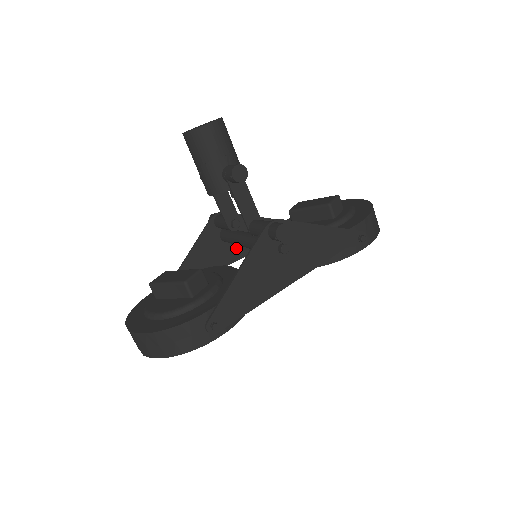
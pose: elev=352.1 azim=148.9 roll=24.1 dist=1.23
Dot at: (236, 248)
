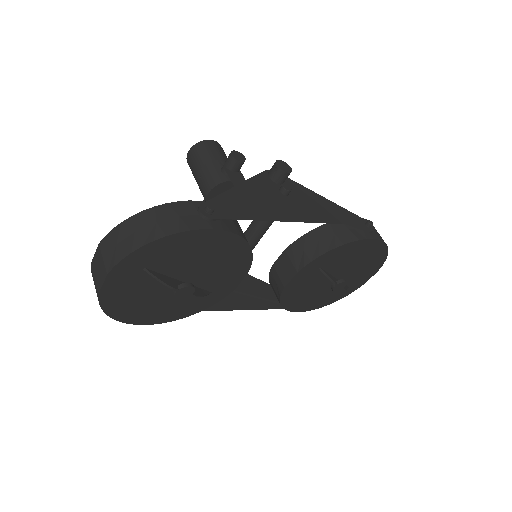
Dot at: (232, 298)
